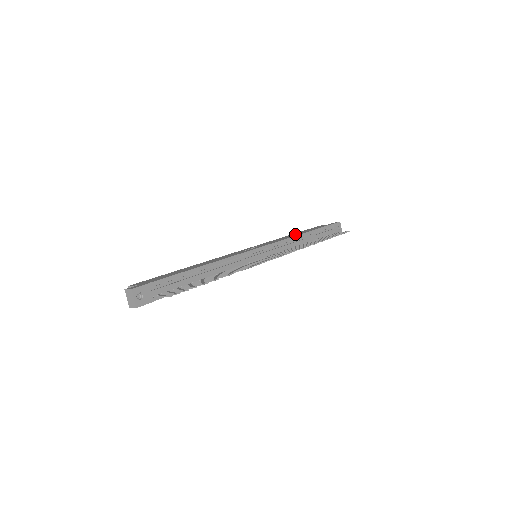
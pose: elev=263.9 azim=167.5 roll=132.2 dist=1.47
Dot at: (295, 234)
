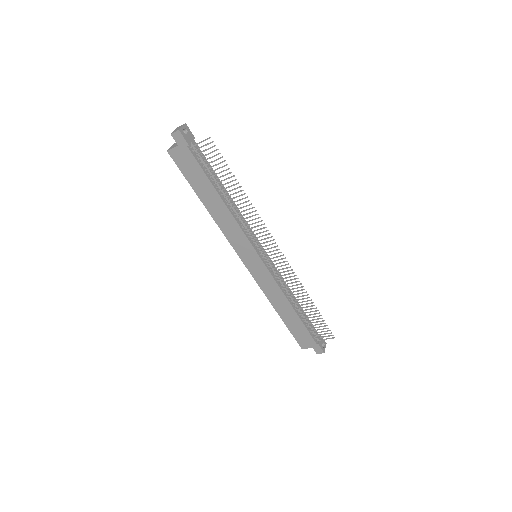
Dot at: occluded
